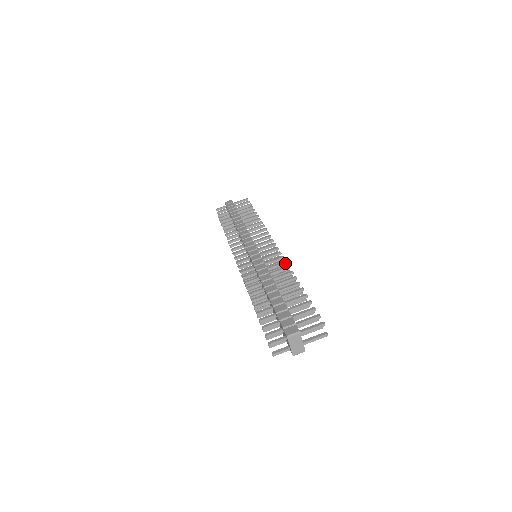
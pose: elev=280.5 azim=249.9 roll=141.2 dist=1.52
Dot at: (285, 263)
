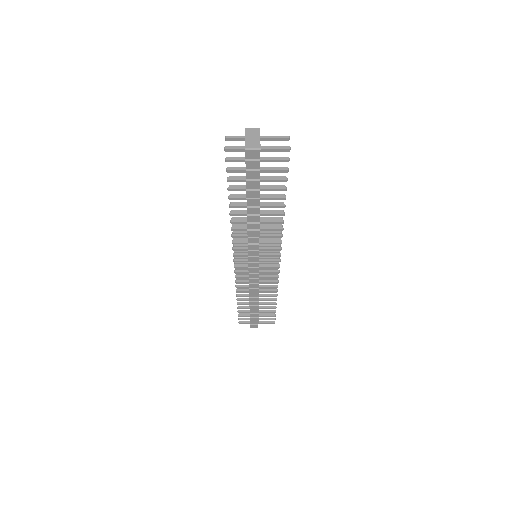
Dot at: (280, 225)
